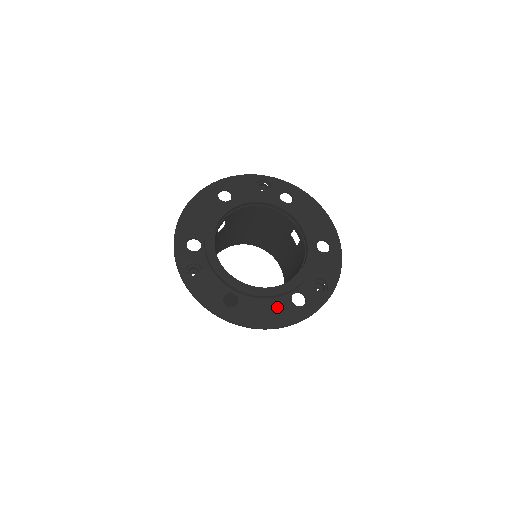
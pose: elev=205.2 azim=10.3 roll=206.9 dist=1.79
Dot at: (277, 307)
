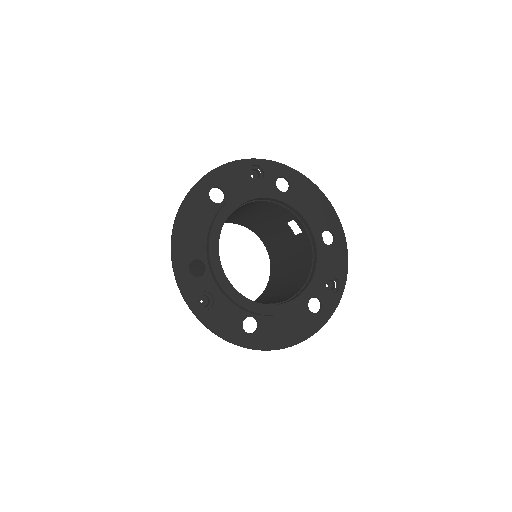
Dot at: (296, 320)
